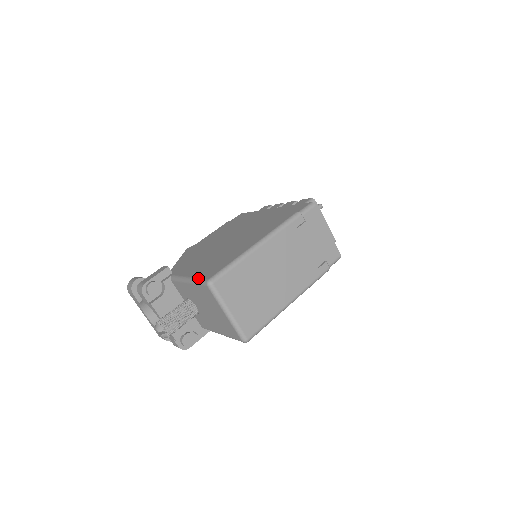
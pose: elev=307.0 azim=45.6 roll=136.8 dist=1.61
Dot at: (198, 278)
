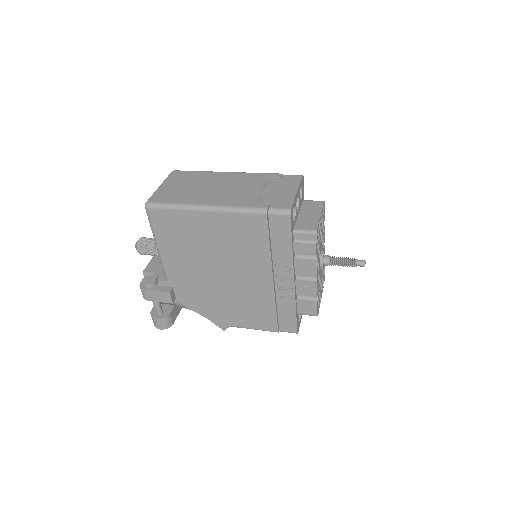
Dot at: occluded
